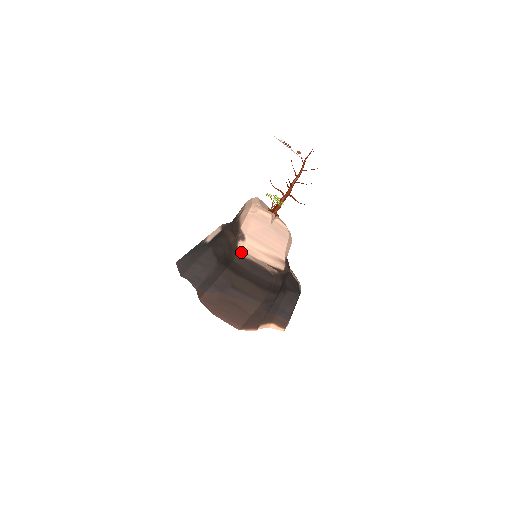
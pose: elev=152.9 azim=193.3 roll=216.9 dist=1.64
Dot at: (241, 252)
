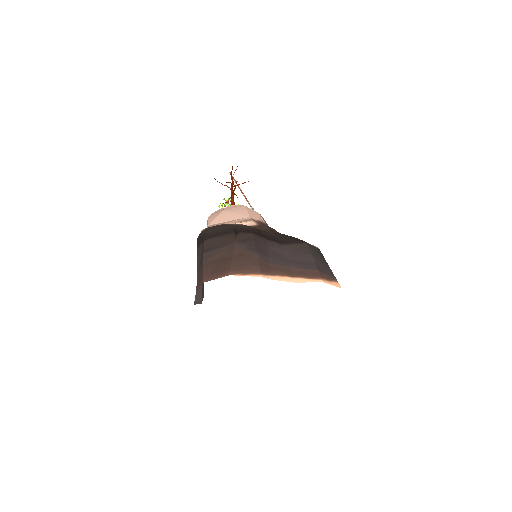
Dot at: occluded
